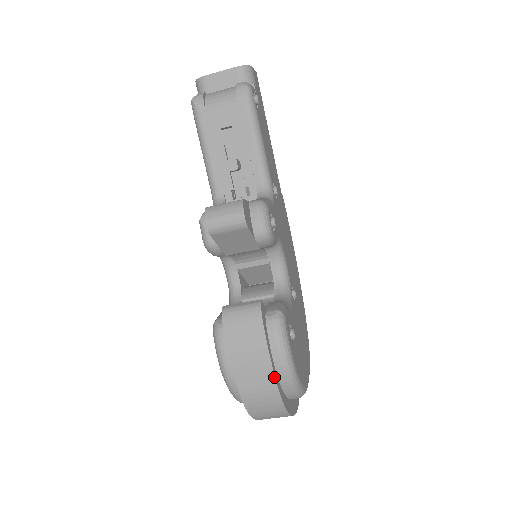
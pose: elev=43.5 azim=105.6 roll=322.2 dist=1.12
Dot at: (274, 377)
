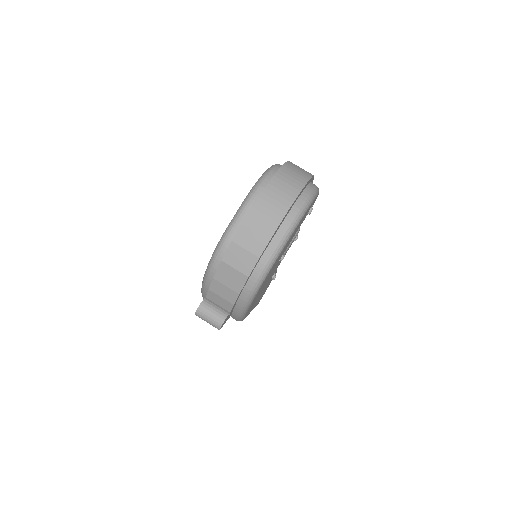
Dot at: occluded
